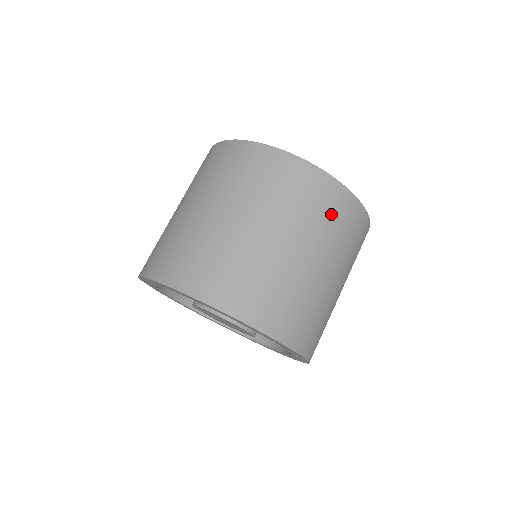
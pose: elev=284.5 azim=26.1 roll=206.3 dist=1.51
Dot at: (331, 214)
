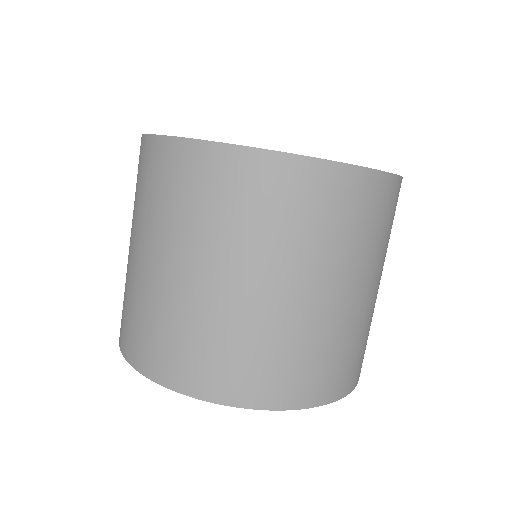
Dot at: (338, 217)
